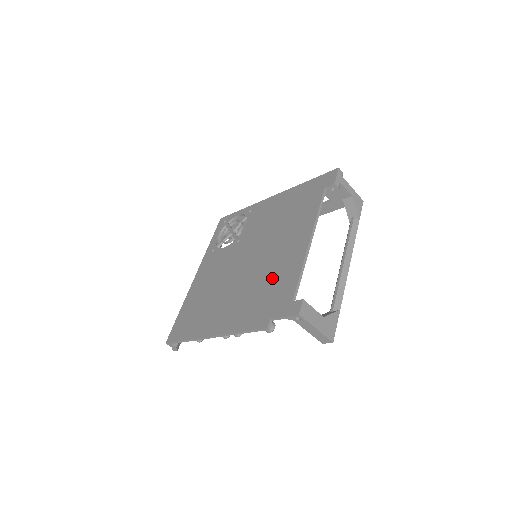
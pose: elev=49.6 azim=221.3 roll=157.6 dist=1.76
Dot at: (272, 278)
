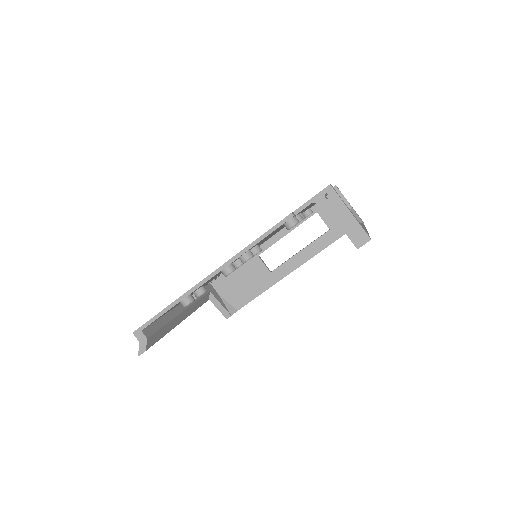
Dot at: occluded
